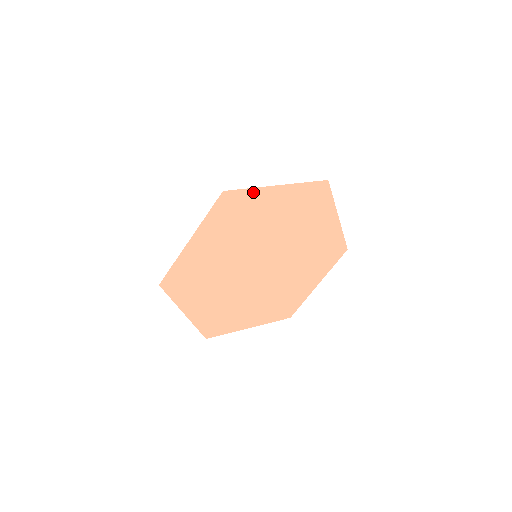
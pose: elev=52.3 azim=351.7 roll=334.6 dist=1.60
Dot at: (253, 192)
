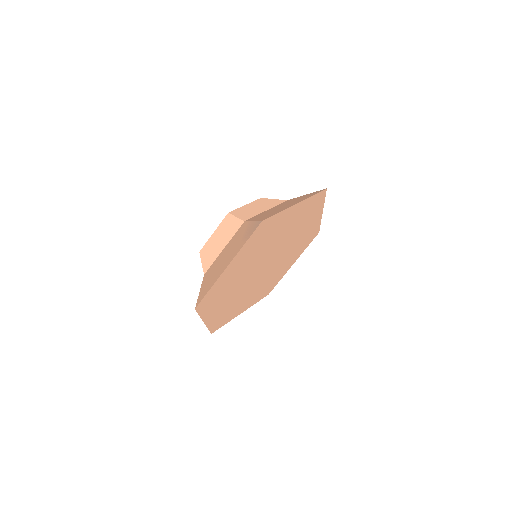
Dot at: (280, 214)
